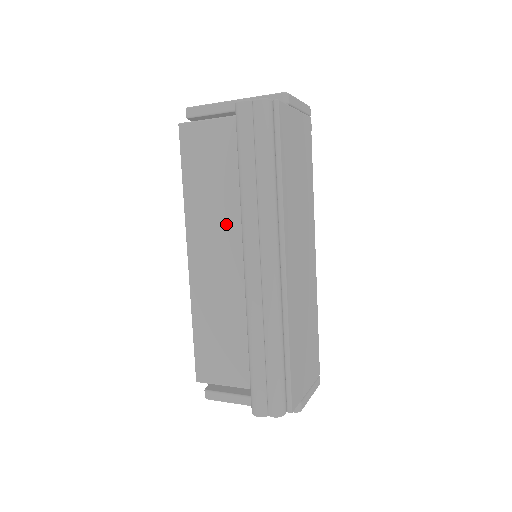
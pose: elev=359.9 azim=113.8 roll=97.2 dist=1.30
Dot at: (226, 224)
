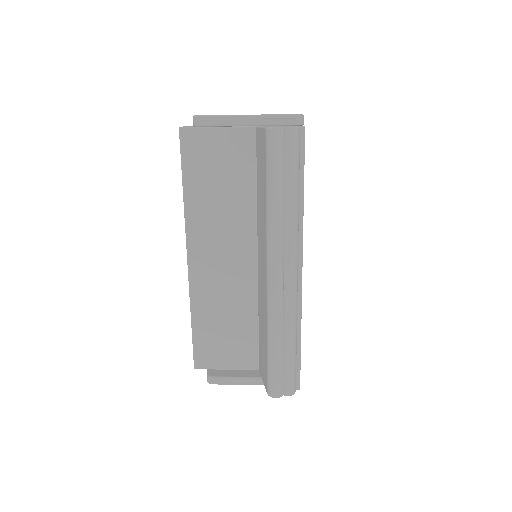
Dot at: (230, 229)
